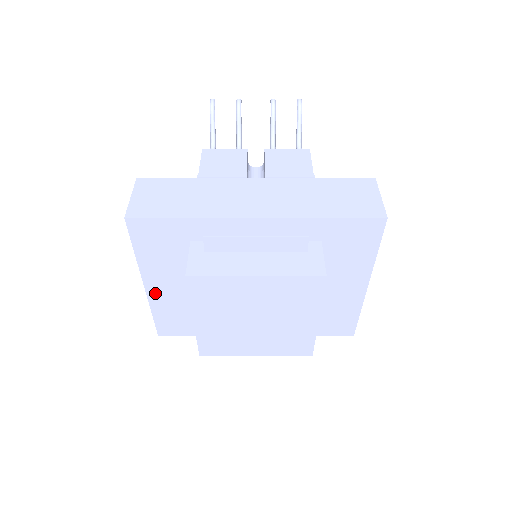
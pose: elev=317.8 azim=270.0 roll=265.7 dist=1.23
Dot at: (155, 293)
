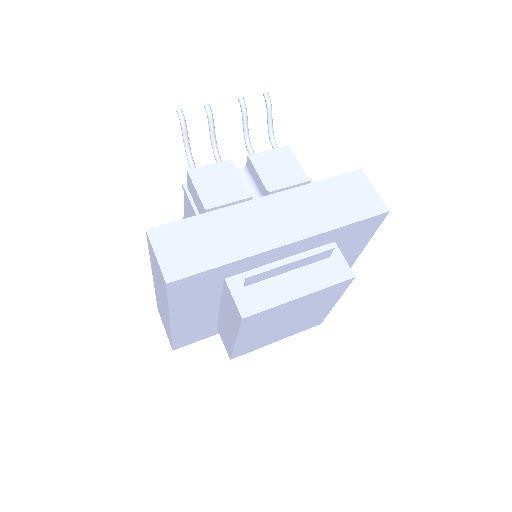
Dot at: (179, 324)
